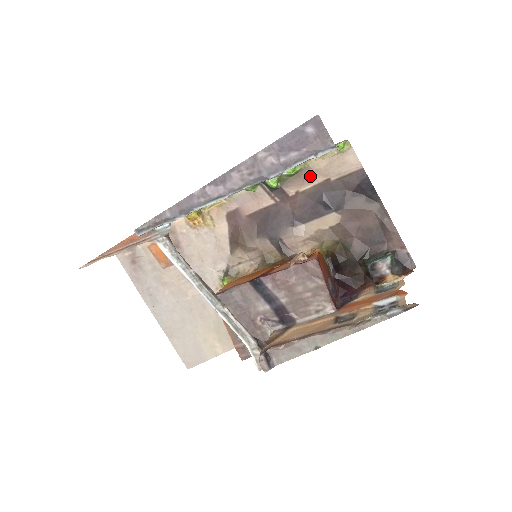
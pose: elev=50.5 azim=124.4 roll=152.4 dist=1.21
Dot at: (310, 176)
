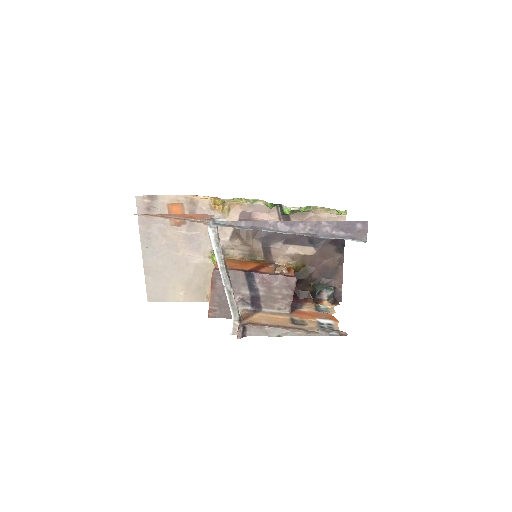
Dot at: (311, 218)
